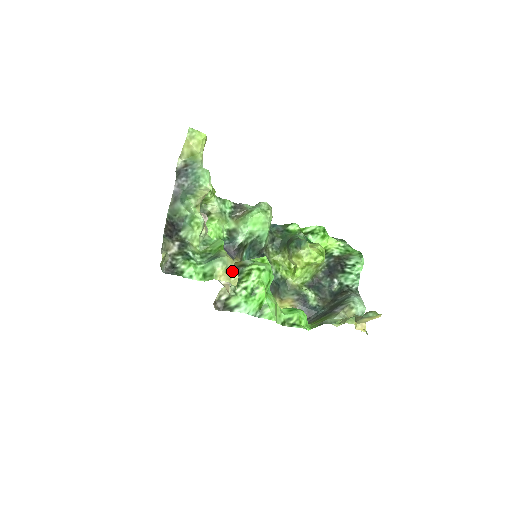
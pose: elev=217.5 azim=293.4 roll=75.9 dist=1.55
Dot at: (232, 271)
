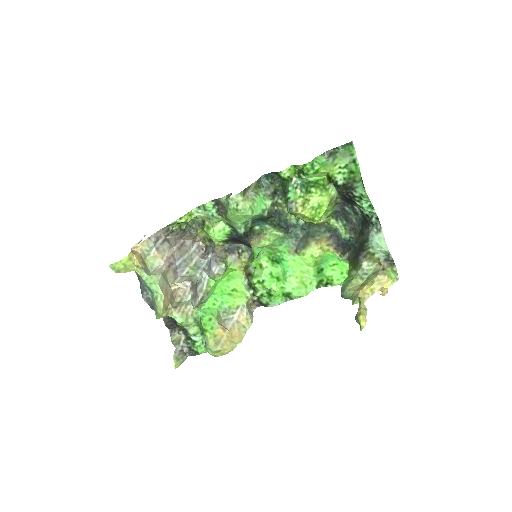
Dot at: (221, 350)
